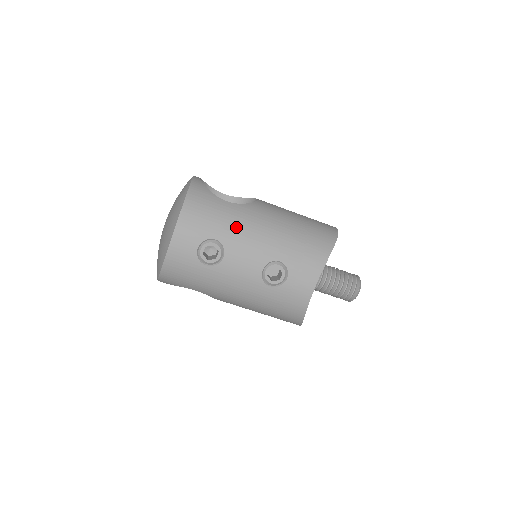
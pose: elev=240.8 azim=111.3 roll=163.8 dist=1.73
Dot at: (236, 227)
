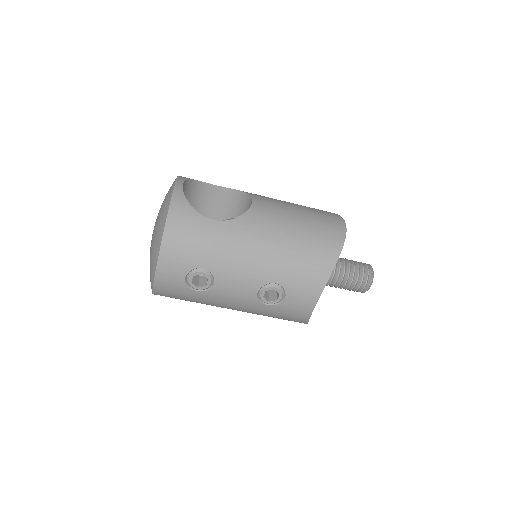
Dot at: (225, 252)
